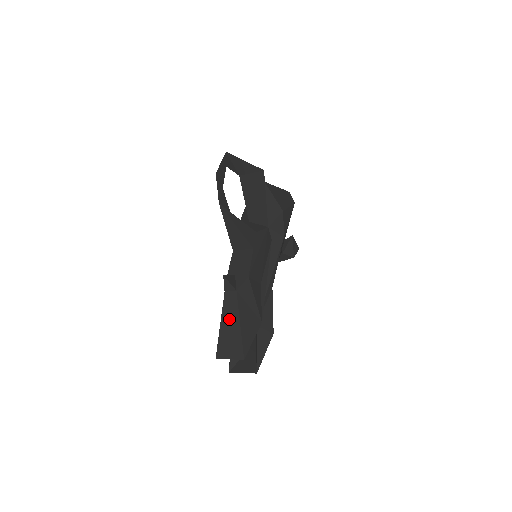
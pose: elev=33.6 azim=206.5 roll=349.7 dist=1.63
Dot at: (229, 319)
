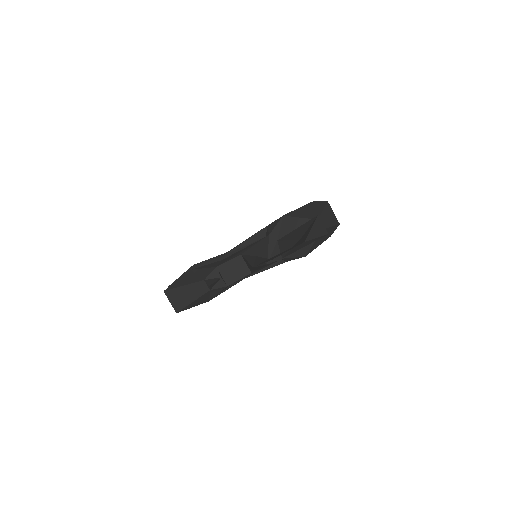
Dot at: (190, 292)
